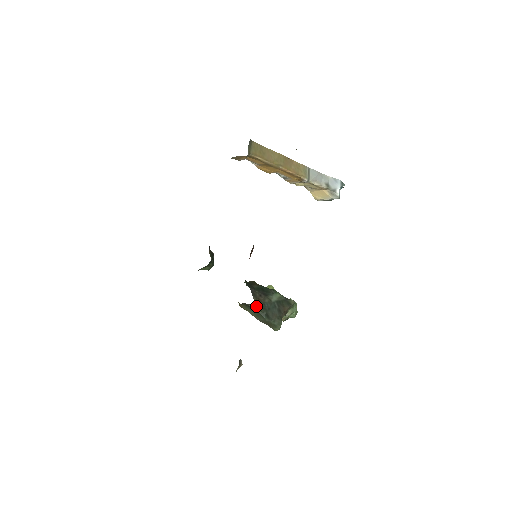
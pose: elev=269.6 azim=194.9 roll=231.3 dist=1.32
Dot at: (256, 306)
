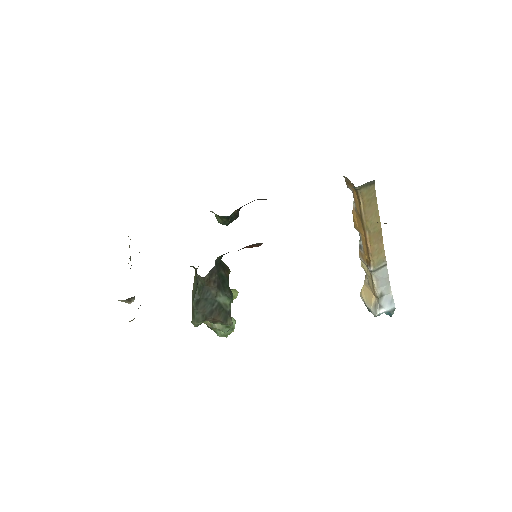
Dot at: (201, 283)
